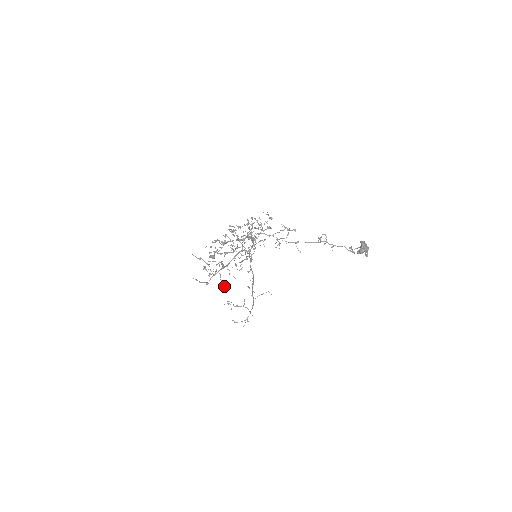
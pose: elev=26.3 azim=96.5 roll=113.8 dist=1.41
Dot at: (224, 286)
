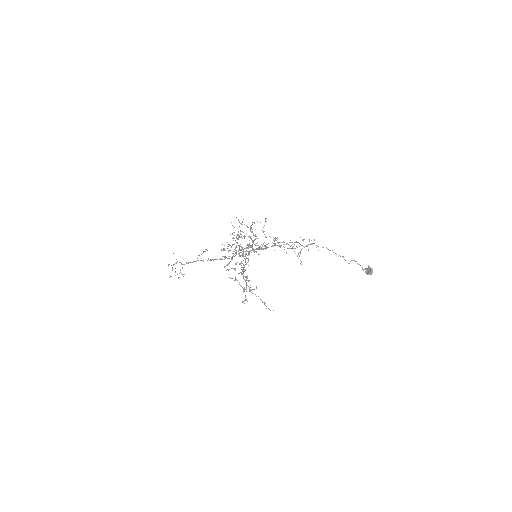
Dot at: occluded
